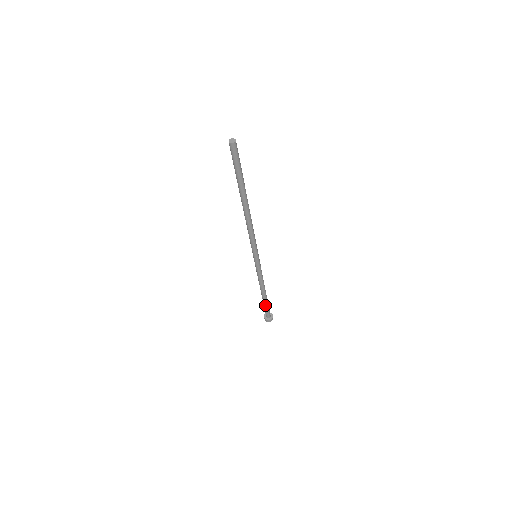
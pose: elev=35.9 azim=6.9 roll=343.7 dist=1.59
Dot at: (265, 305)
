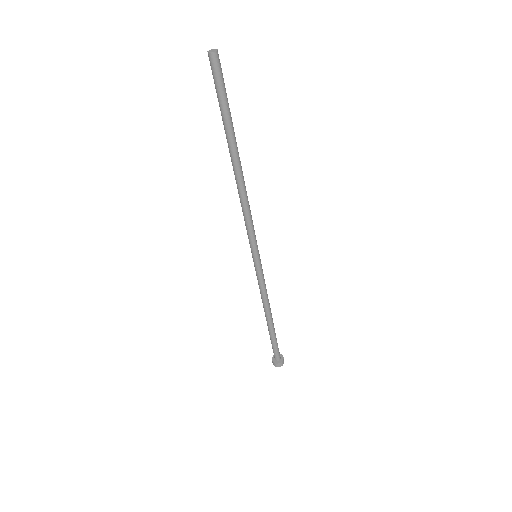
Dot at: (271, 339)
